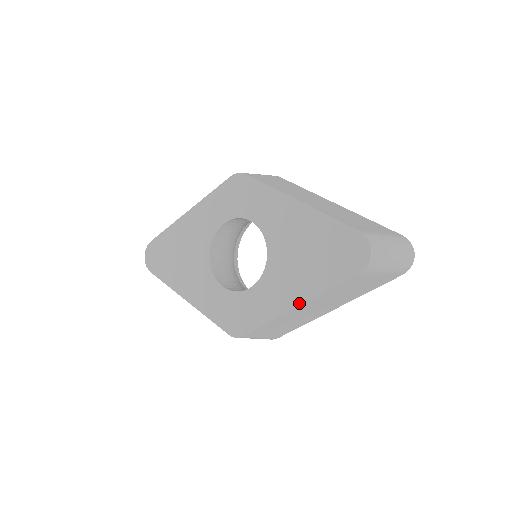
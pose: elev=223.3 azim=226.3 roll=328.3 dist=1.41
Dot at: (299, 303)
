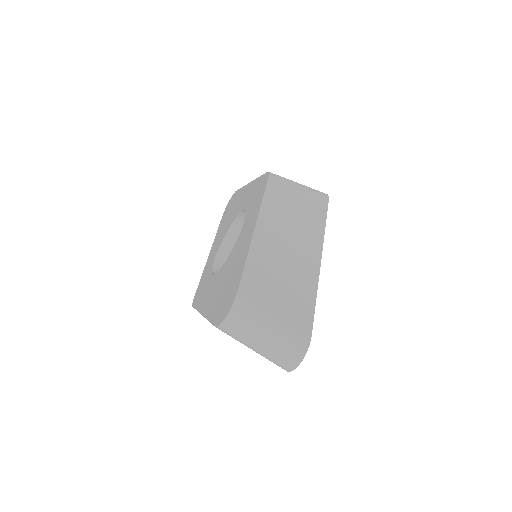
Dot at: (204, 313)
